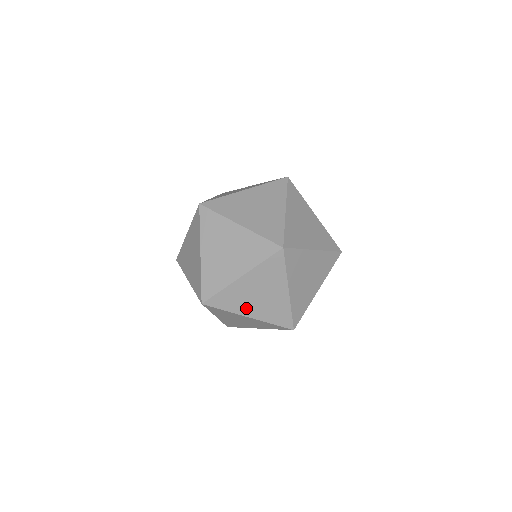
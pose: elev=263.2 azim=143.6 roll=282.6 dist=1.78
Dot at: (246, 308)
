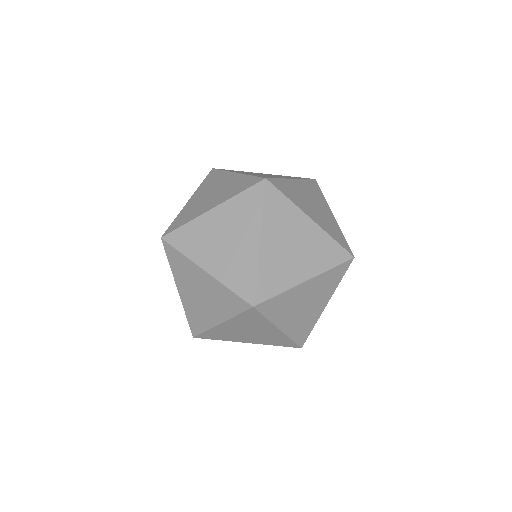
Dot at: (295, 273)
